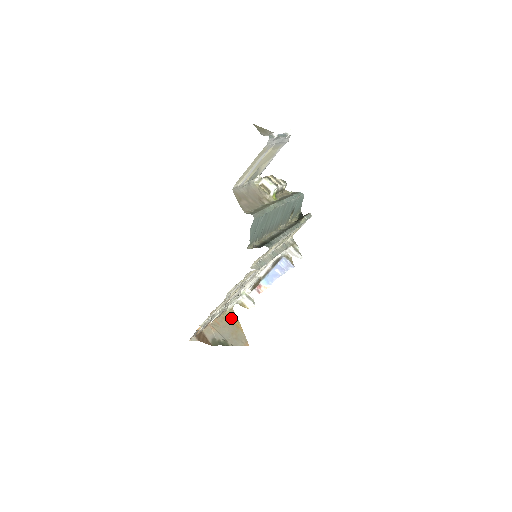
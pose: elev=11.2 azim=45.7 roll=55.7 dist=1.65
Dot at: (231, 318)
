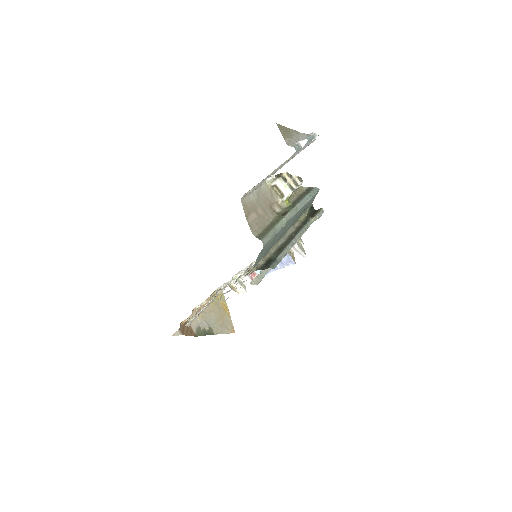
Dot at: occluded
